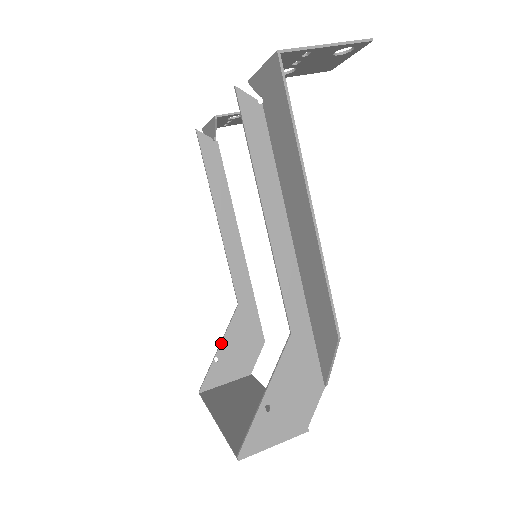
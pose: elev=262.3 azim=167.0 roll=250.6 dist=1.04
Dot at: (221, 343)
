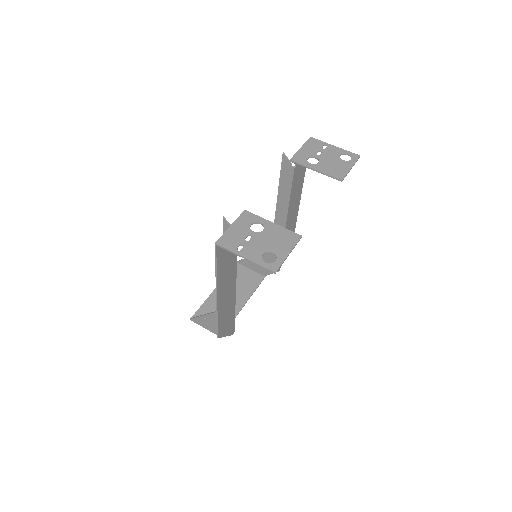
Dot at: occluded
